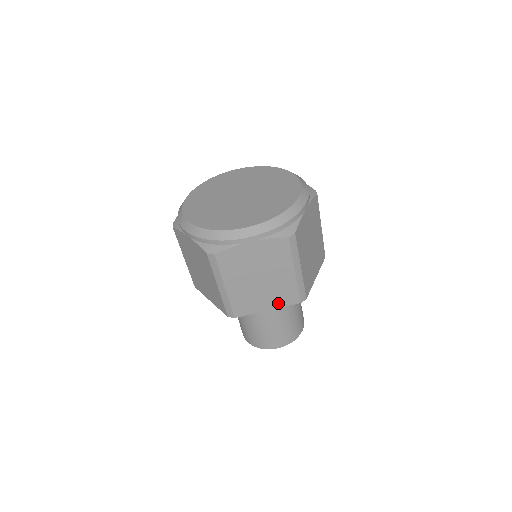
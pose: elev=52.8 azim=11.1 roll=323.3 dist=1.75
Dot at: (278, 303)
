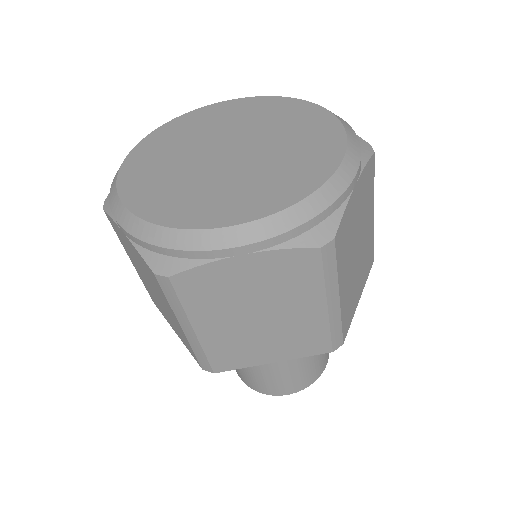
Dot at: (292, 352)
